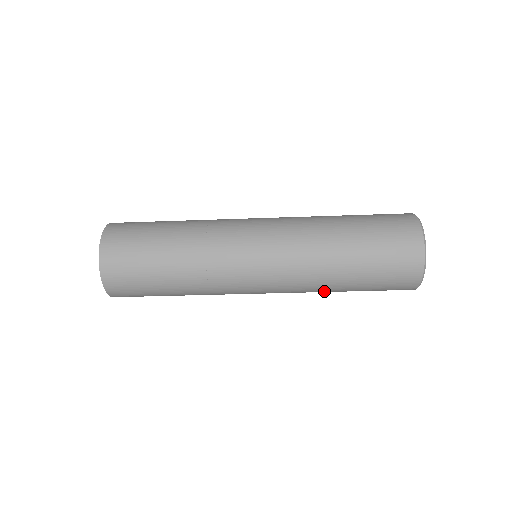
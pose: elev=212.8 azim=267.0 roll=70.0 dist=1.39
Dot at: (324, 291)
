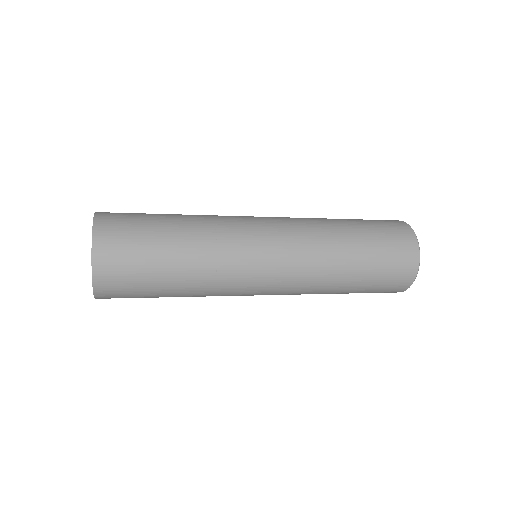
Dot at: (324, 293)
